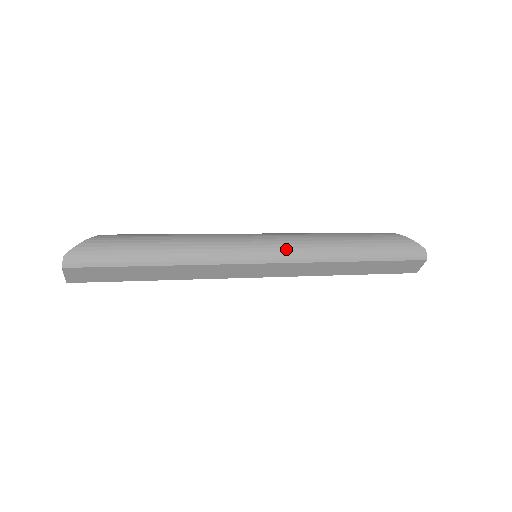
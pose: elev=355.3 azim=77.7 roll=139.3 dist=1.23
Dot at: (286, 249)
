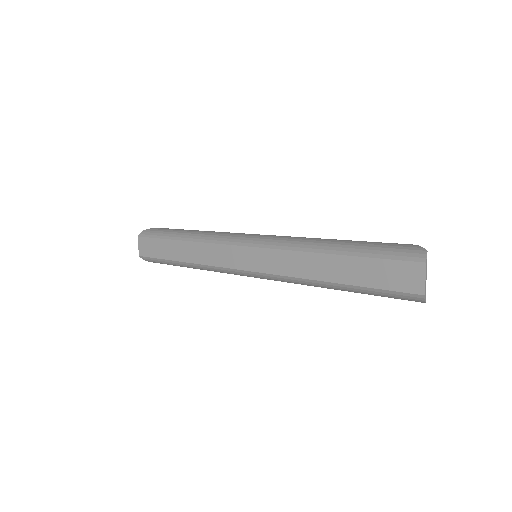
Dot at: (271, 238)
